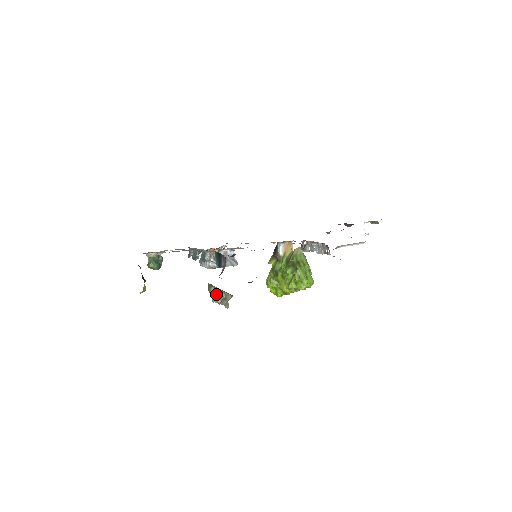
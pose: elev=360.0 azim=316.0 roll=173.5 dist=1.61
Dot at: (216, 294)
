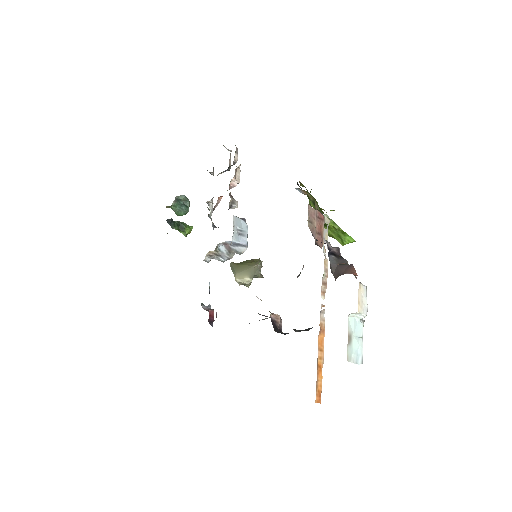
Dot at: occluded
